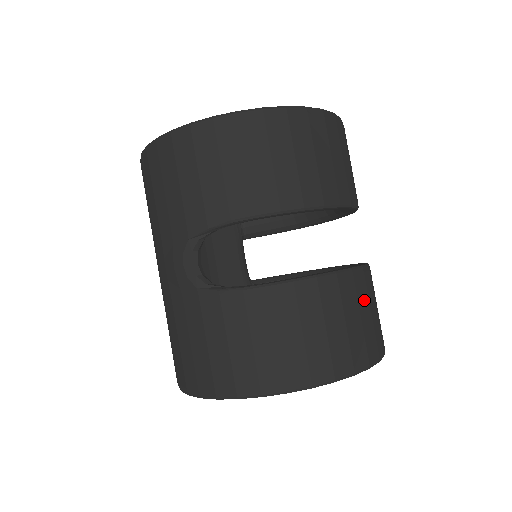
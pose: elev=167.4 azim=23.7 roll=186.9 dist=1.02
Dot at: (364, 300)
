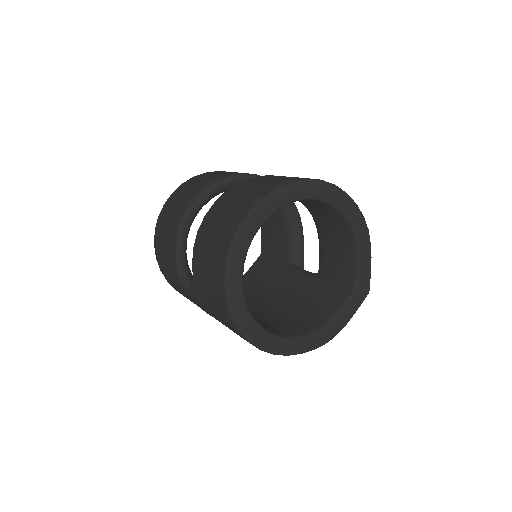
Dot at: (245, 187)
